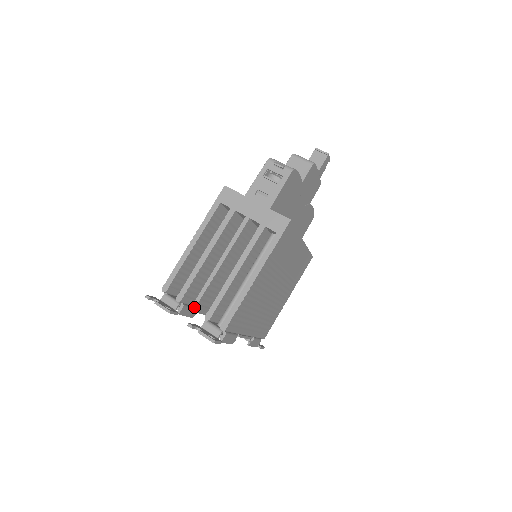
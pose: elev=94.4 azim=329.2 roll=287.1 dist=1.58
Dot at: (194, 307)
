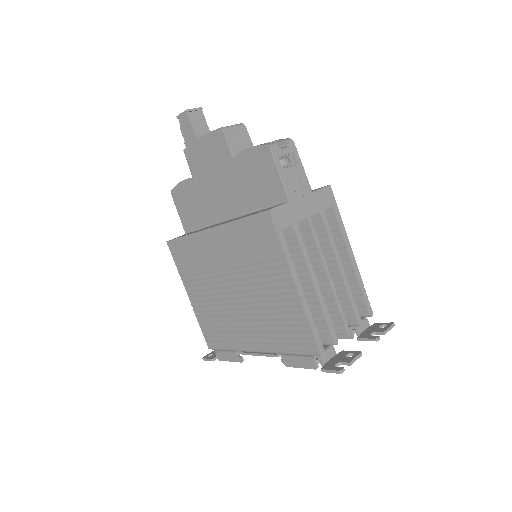
Dot at: (348, 330)
